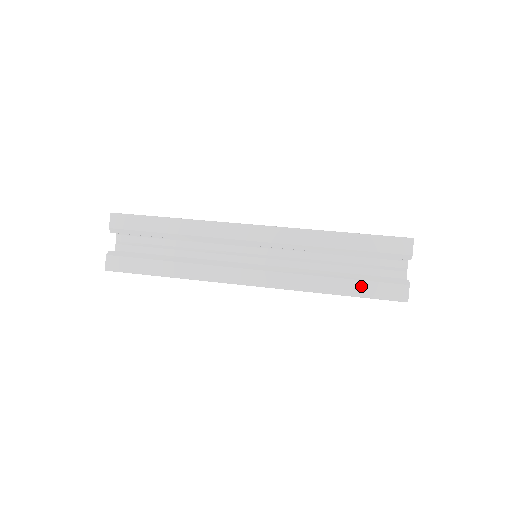
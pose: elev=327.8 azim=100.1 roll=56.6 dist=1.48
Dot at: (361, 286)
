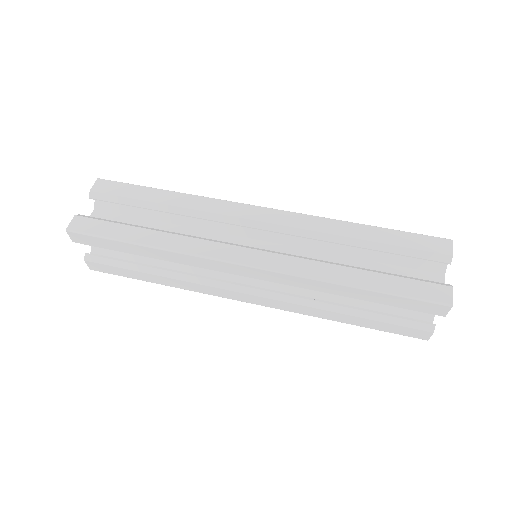
Dot at: (376, 324)
